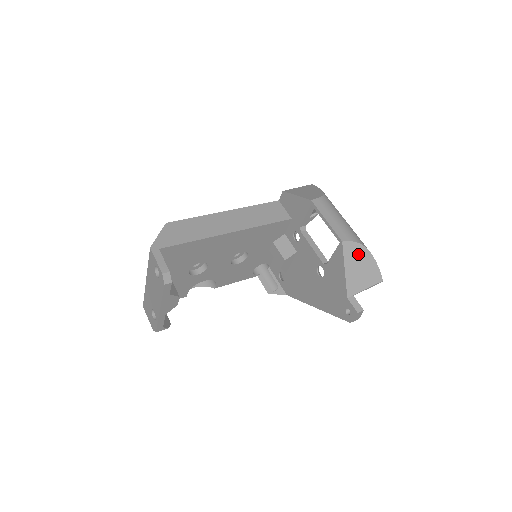
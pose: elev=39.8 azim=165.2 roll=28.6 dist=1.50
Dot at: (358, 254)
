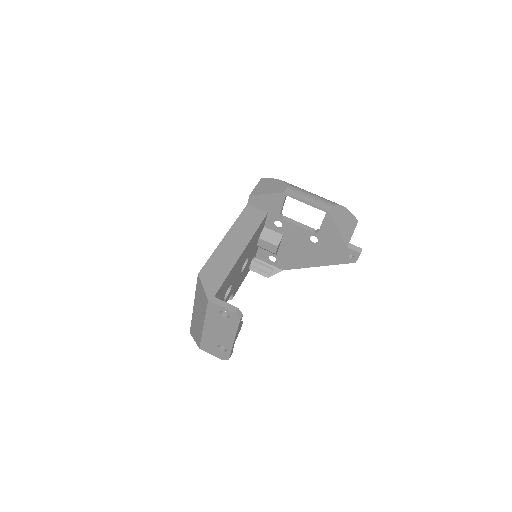
Dot at: (339, 213)
